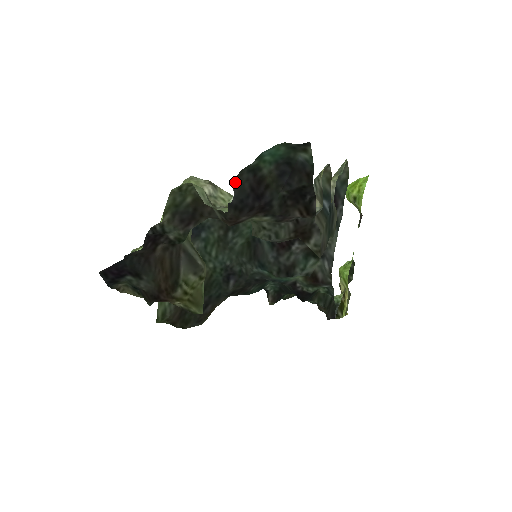
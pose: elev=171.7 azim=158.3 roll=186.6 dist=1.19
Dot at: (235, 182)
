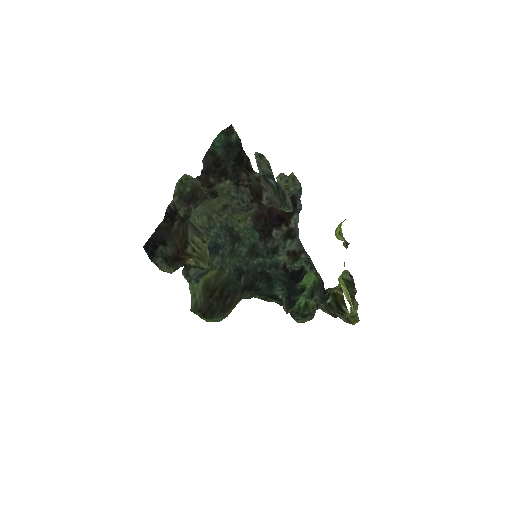
Dot at: (204, 161)
